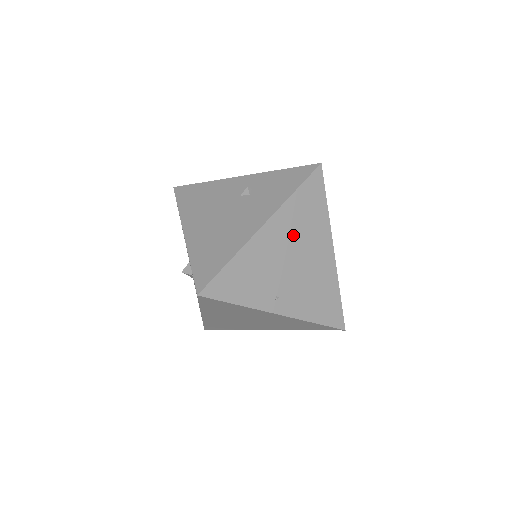
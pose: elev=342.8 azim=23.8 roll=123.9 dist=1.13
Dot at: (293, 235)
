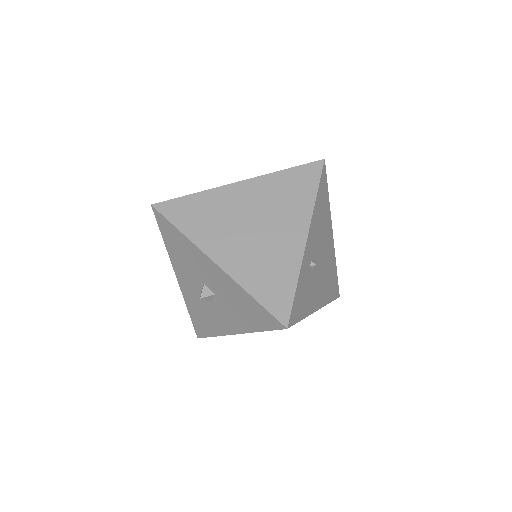
Dot at: occluded
